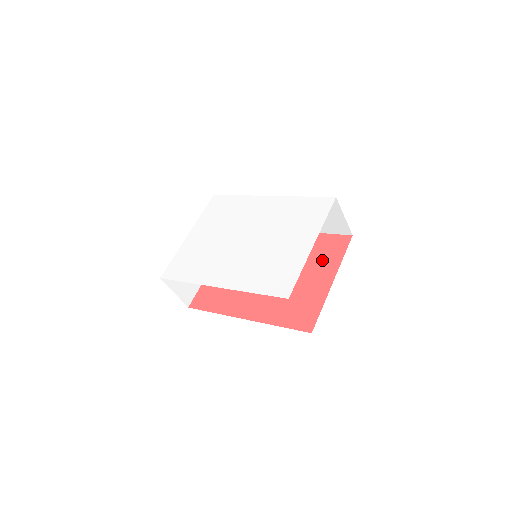
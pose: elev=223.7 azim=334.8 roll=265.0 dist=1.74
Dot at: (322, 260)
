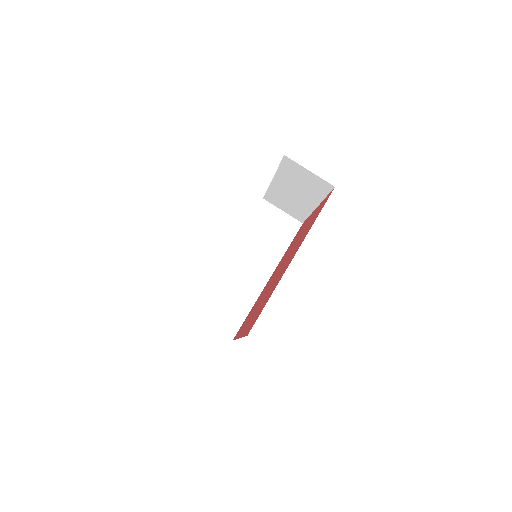
Dot at: (301, 230)
